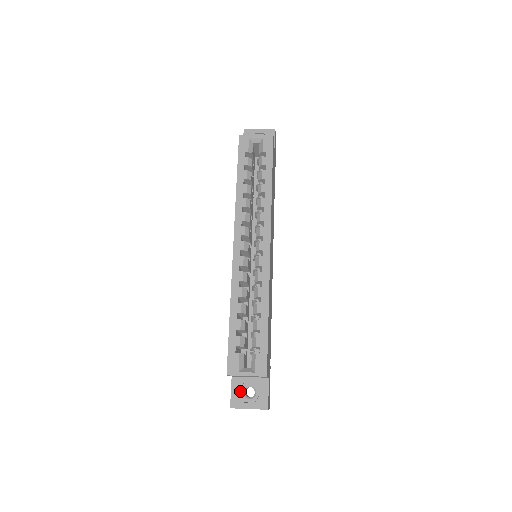
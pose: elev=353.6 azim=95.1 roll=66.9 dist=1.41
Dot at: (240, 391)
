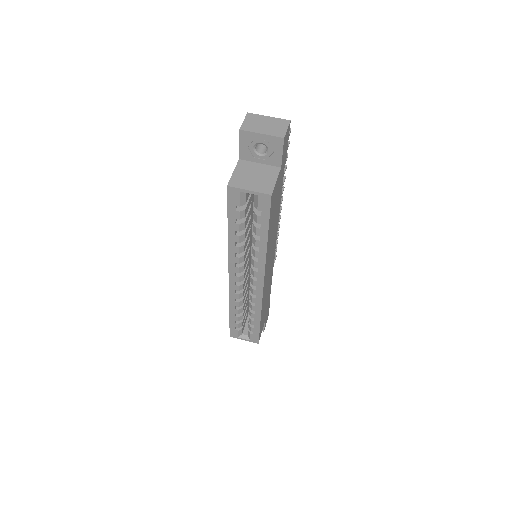
Dot at: occluded
